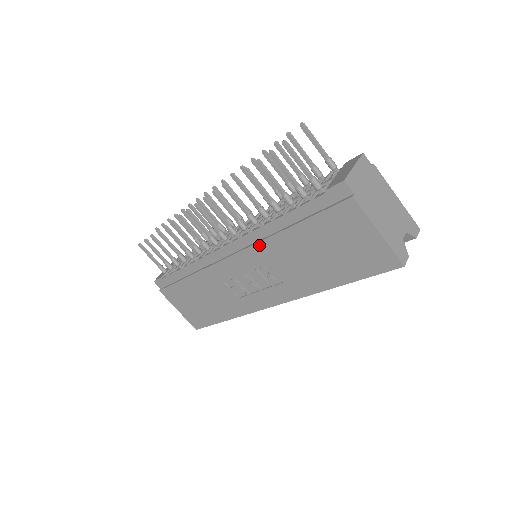
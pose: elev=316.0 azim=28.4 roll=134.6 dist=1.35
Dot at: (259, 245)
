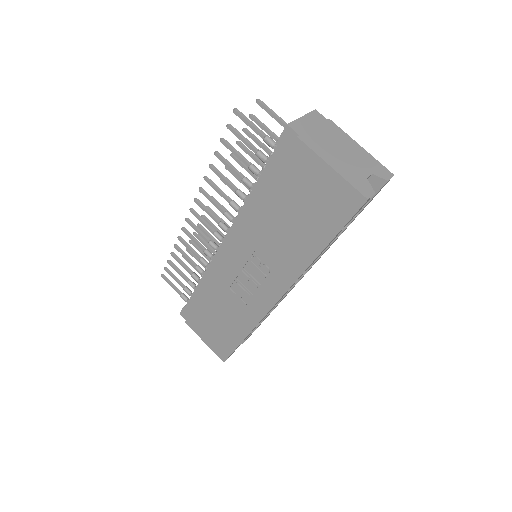
Dot at: (244, 230)
